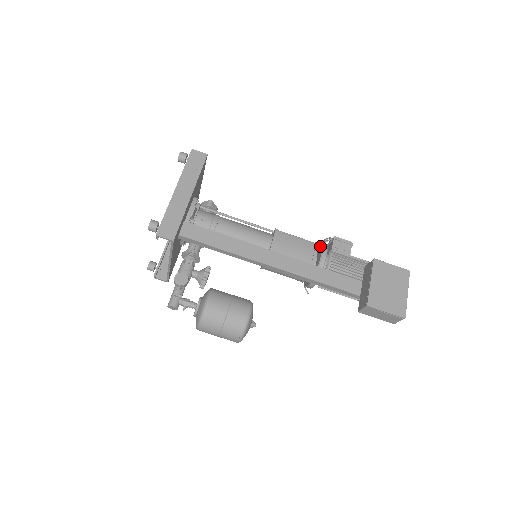
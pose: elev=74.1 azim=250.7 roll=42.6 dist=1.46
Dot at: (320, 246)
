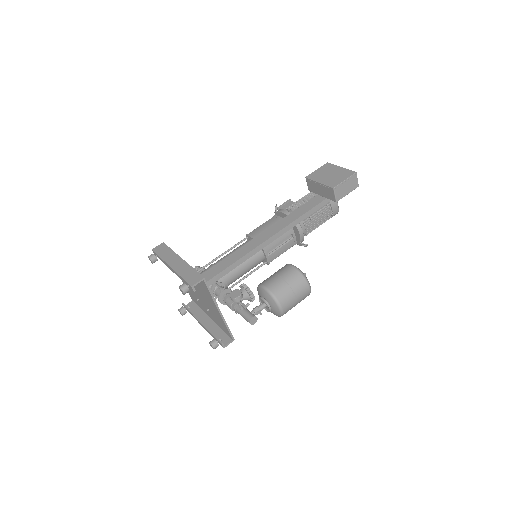
Dot at: (277, 215)
